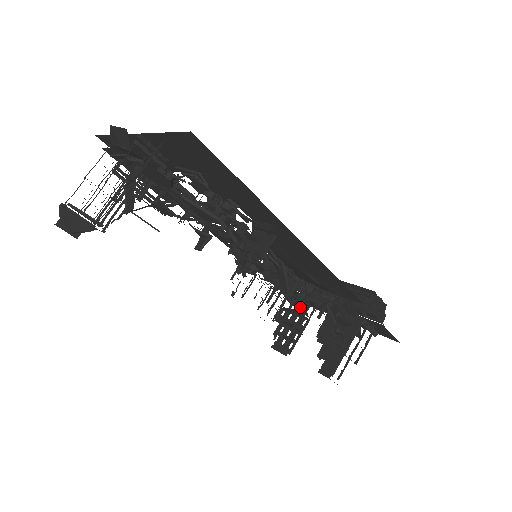
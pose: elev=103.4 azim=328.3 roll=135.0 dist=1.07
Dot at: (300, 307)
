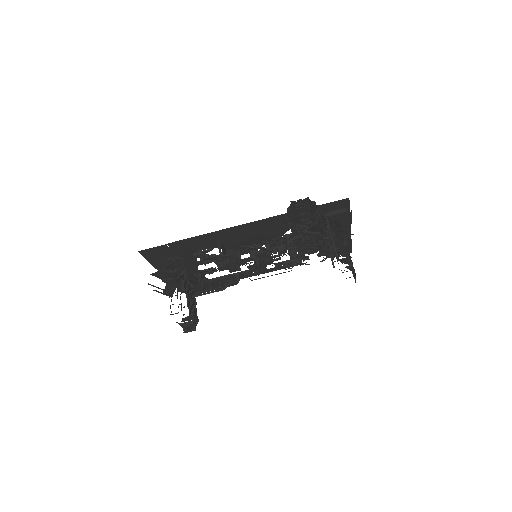
Dot at: (330, 248)
